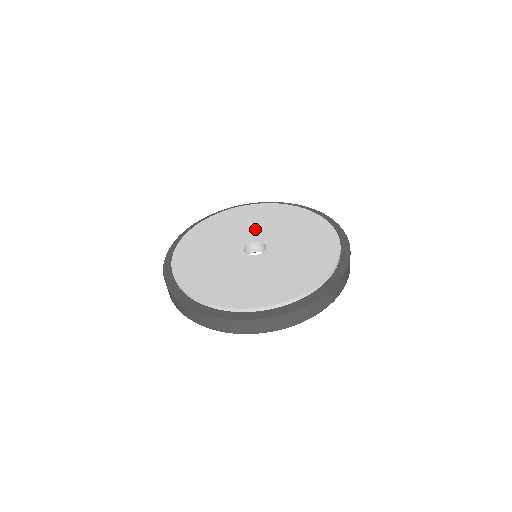
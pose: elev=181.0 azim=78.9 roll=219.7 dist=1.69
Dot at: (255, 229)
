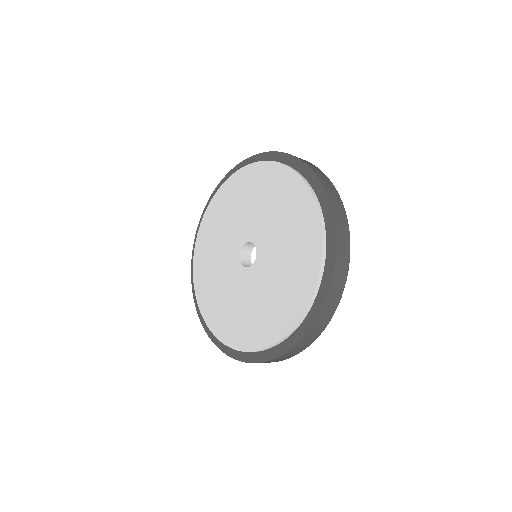
Dot at: (246, 219)
